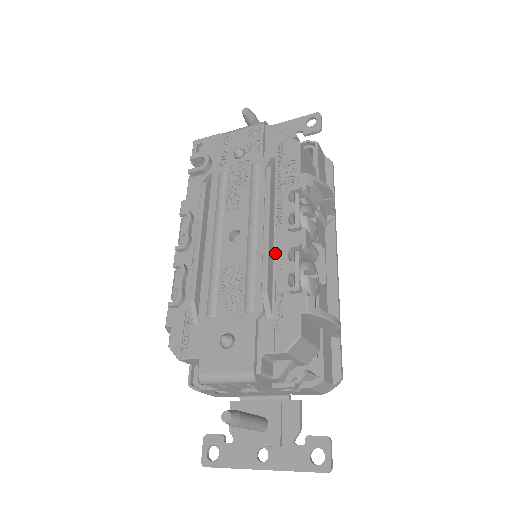
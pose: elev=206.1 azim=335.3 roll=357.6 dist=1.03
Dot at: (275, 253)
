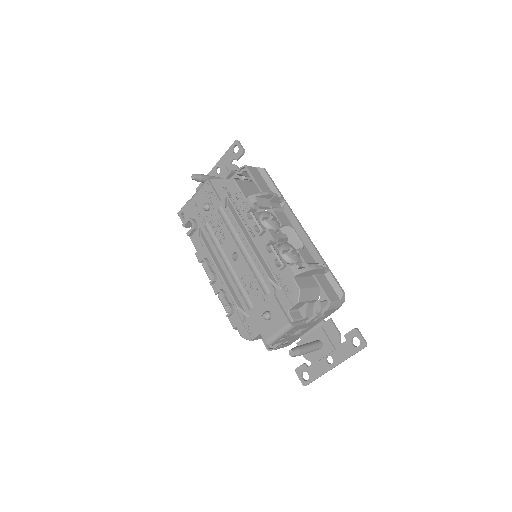
Dot at: (261, 253)
